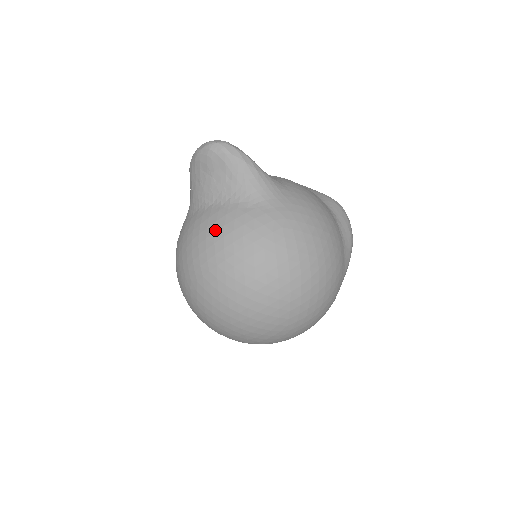
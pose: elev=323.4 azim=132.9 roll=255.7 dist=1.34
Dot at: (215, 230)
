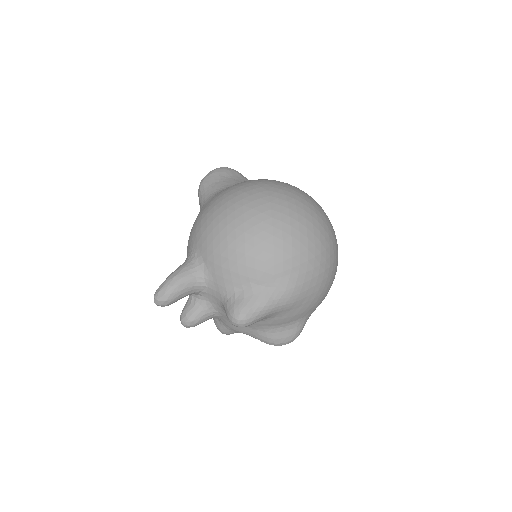
Dot at: occluded
